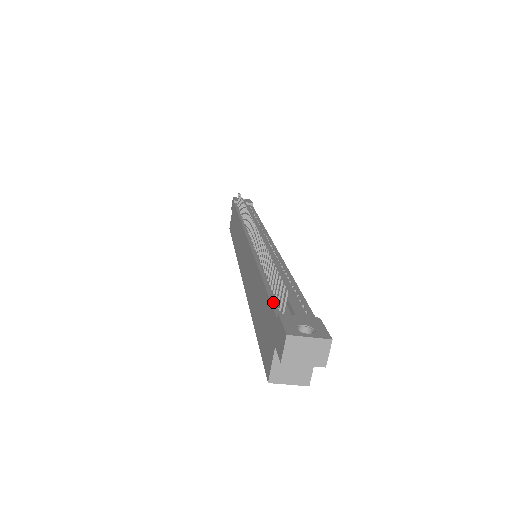
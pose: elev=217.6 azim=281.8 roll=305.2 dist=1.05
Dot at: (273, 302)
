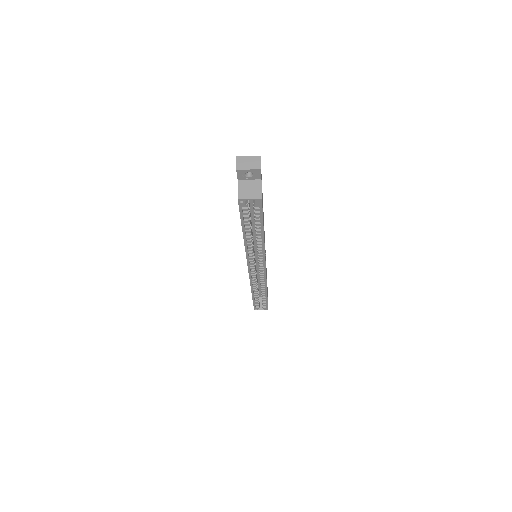
Dot at: occluded
